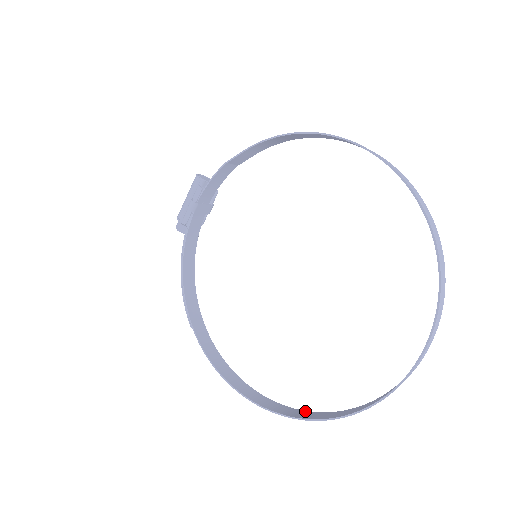
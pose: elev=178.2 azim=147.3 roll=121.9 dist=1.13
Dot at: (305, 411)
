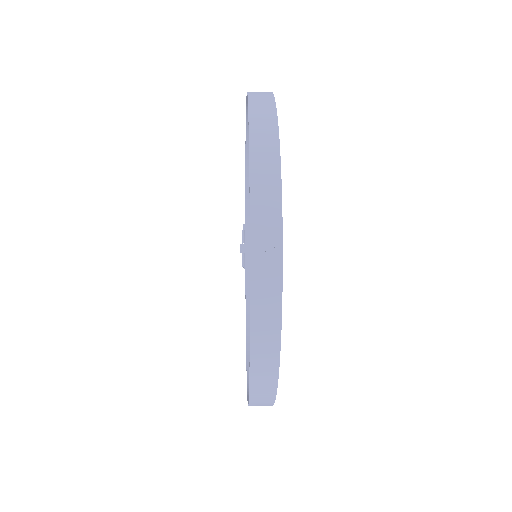
Dot at: (273, 396)
